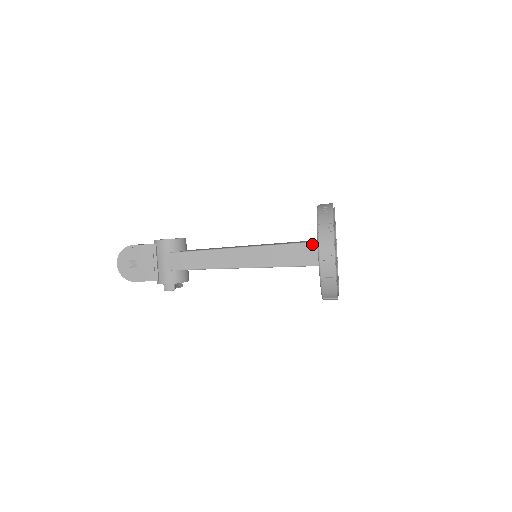
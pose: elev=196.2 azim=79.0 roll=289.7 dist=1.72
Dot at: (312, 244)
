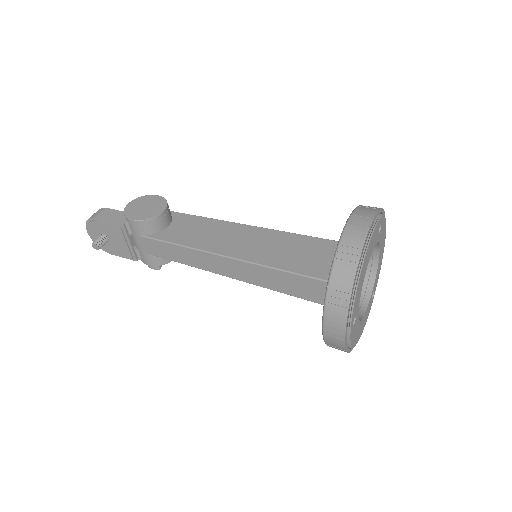
Dot at: (326, 284)
